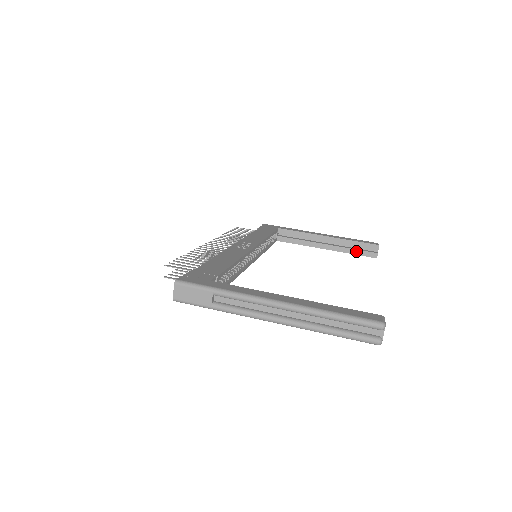
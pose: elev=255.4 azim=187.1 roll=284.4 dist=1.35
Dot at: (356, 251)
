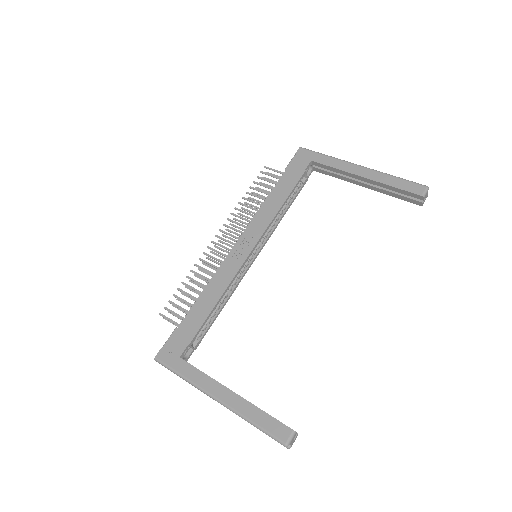
Dot at: (398, 196)
